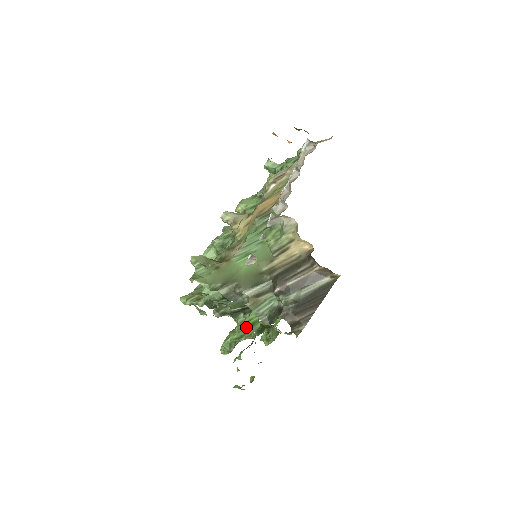
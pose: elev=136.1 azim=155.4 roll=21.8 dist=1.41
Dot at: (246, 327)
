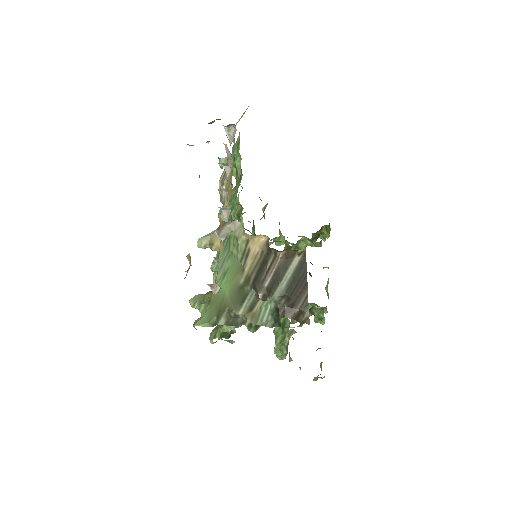
Dot at: (280, 328)
